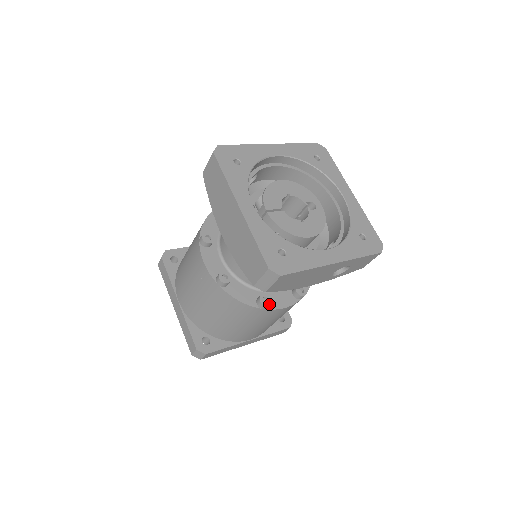
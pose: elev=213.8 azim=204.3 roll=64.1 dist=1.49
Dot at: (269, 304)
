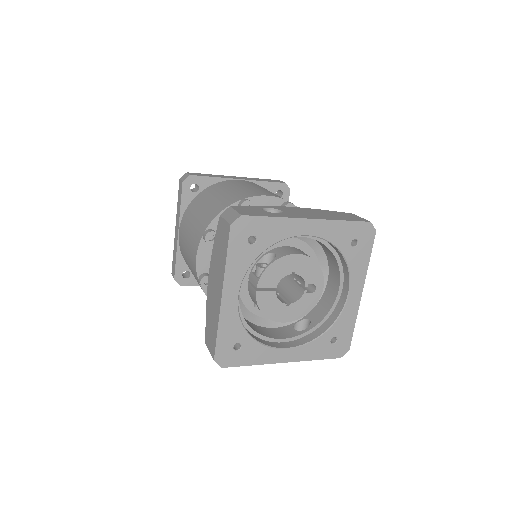
Dot at: occluded
